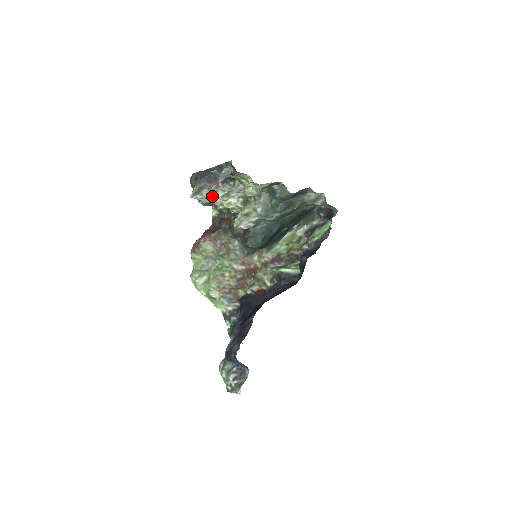
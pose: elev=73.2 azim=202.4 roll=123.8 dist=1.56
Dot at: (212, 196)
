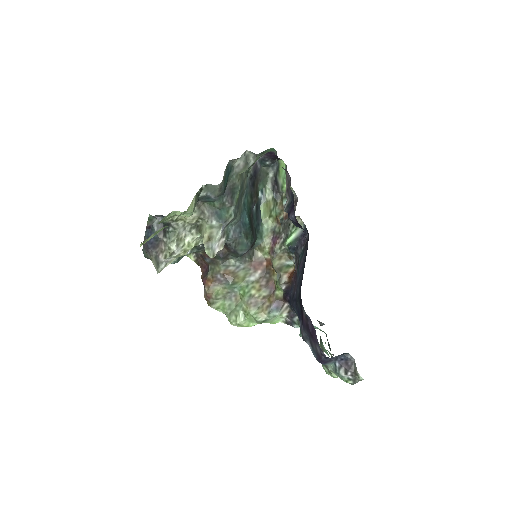
Dot at: (170, 255)
